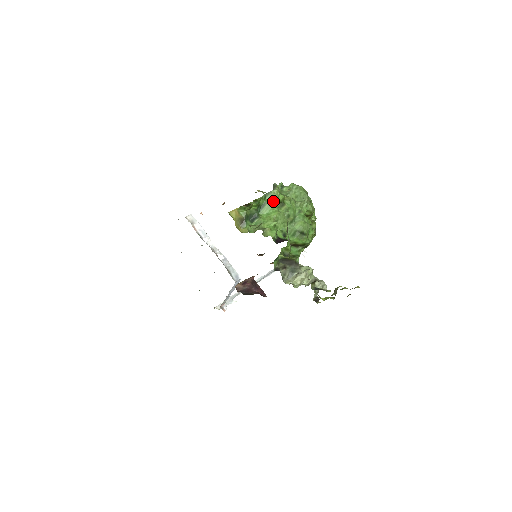
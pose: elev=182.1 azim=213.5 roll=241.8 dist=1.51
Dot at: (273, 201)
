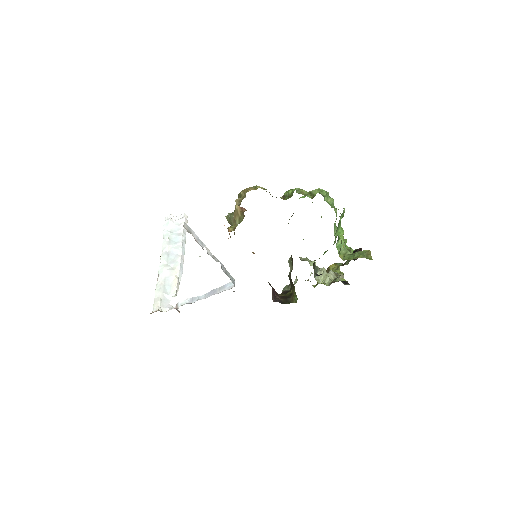
Dot at: (340, 219)
